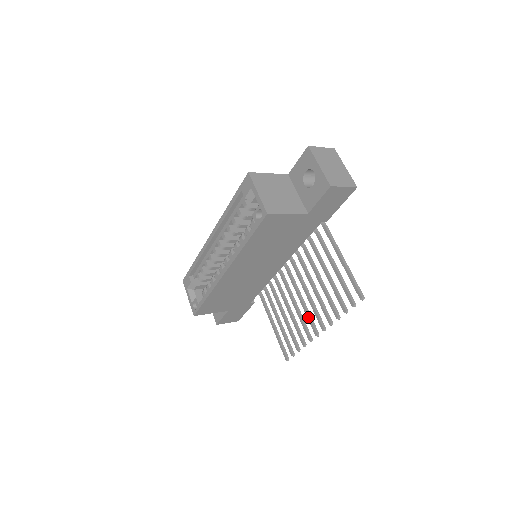
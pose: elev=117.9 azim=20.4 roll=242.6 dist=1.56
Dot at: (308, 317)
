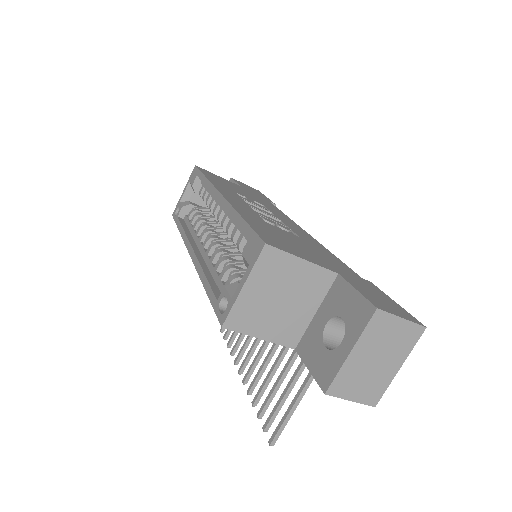
Dot at: (250, 351)
